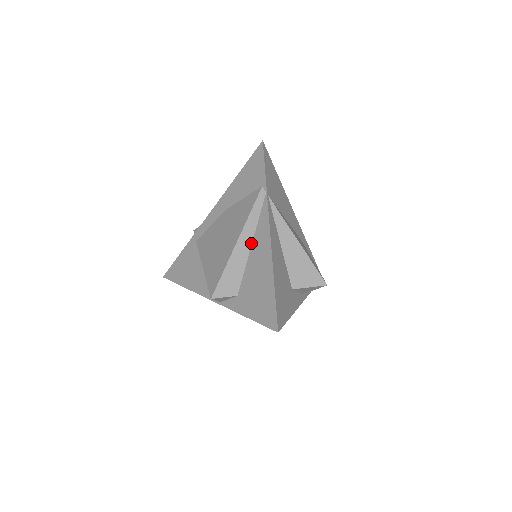
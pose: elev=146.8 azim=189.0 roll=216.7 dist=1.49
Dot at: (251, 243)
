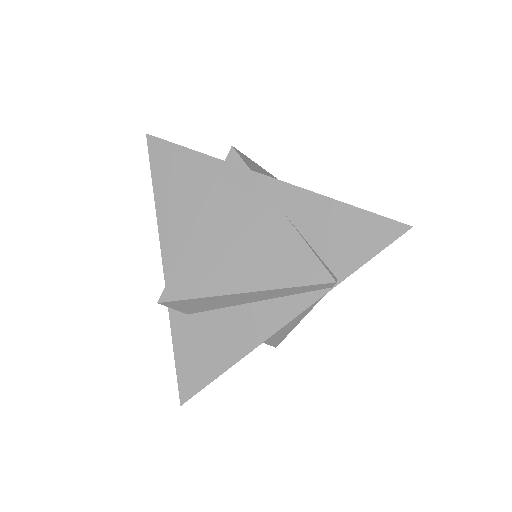
Dot at: (256, 301)
